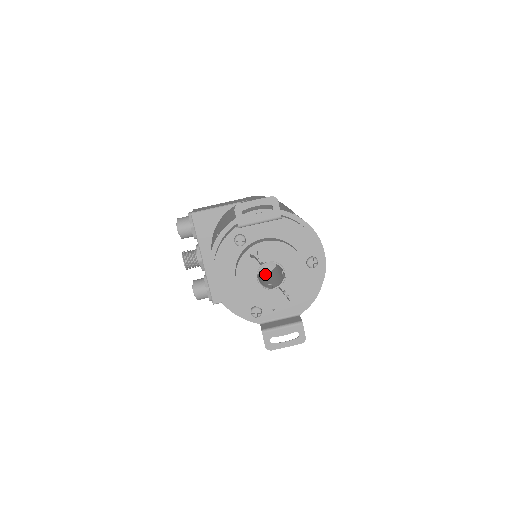
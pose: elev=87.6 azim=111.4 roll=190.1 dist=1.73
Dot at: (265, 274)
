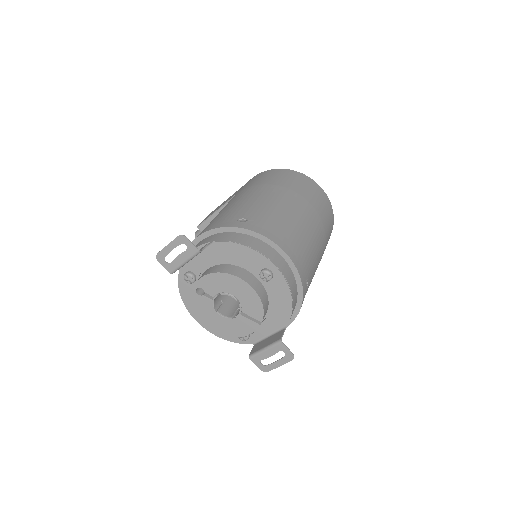
Dot at: occluded
